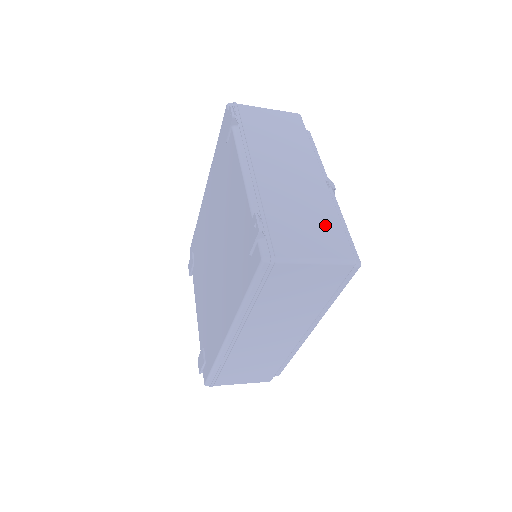
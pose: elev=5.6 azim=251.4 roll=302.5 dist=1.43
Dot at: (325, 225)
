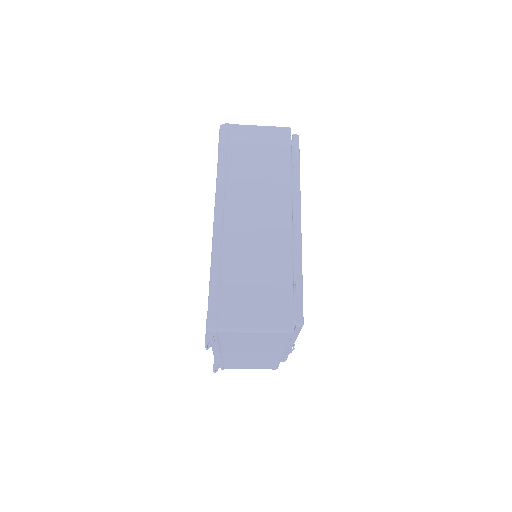
Dot at: occluded
